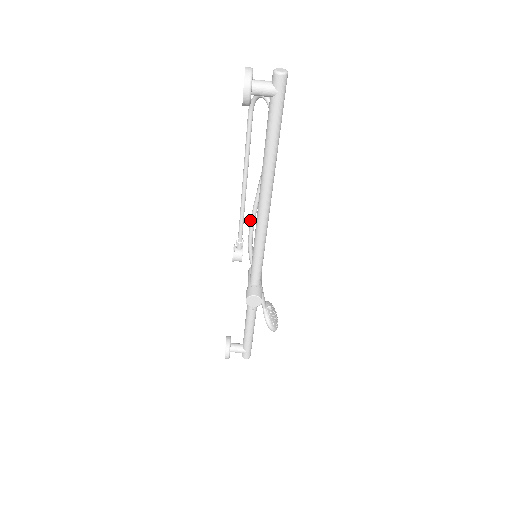
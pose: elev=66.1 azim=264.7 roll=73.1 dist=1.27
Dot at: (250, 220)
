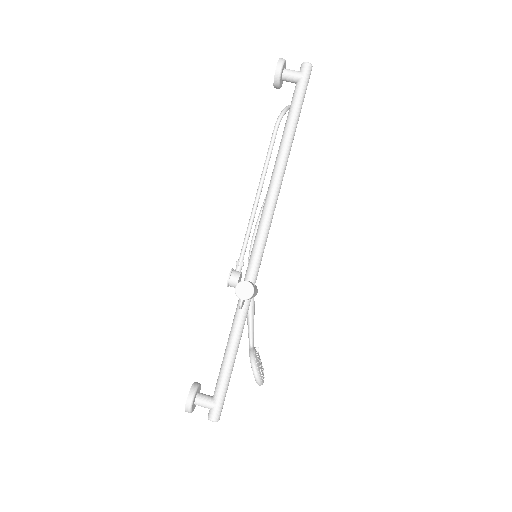
Dot at: occluded
